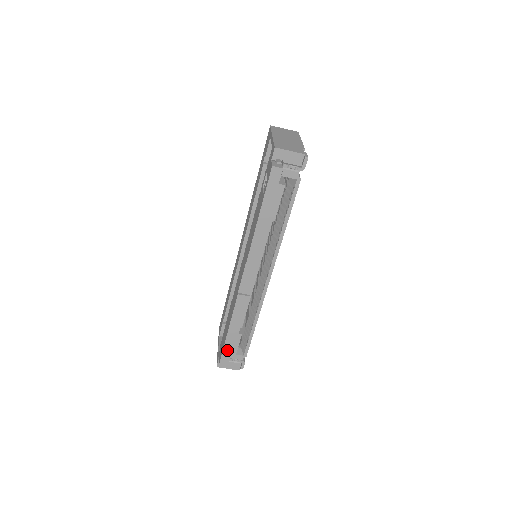
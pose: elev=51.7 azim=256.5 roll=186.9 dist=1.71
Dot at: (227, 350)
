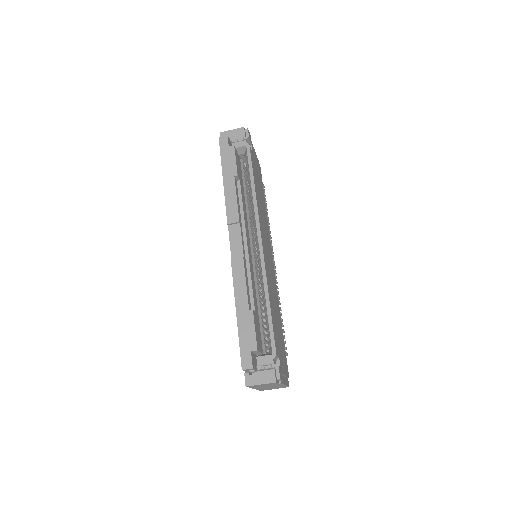
Dot at: (244, 340)
